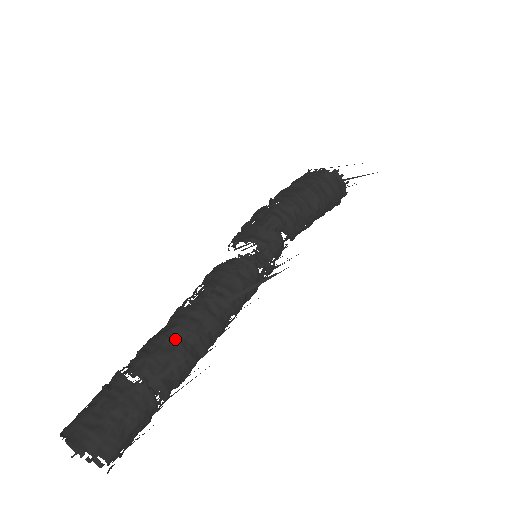
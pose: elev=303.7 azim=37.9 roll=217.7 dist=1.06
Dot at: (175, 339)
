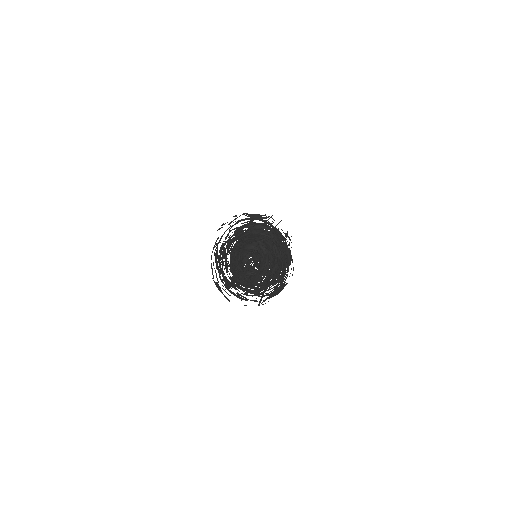
Dot at: occluded
